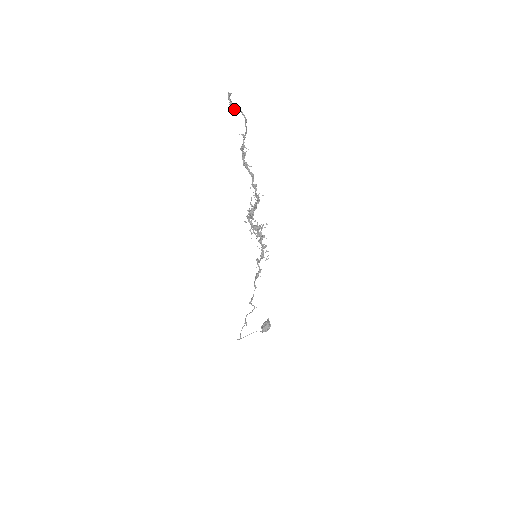
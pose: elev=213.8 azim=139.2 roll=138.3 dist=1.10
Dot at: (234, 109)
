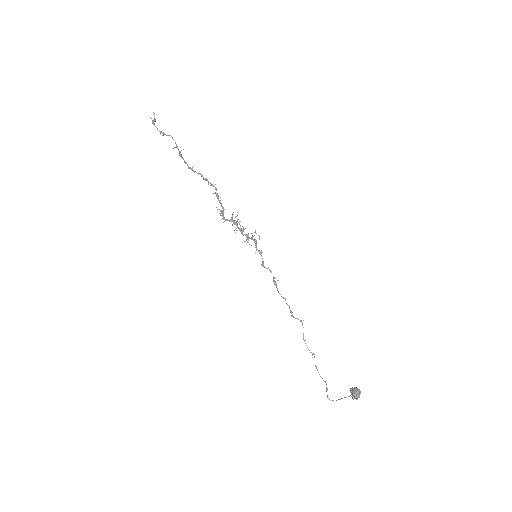
Dot at: (161, 132)
